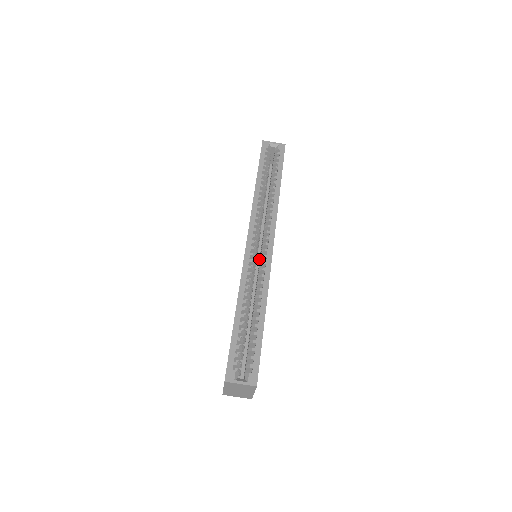
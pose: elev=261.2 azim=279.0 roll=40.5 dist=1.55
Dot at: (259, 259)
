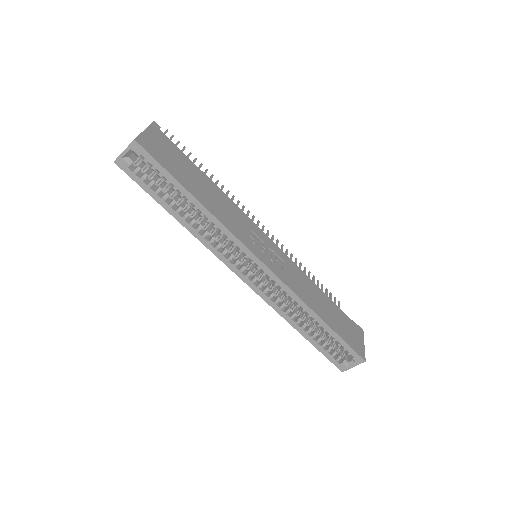
Dot at: occluded
